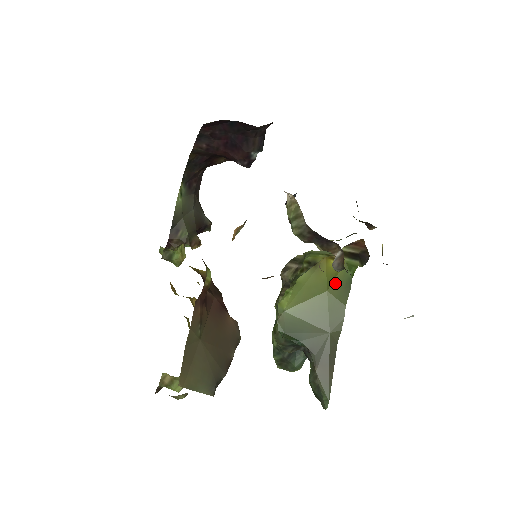
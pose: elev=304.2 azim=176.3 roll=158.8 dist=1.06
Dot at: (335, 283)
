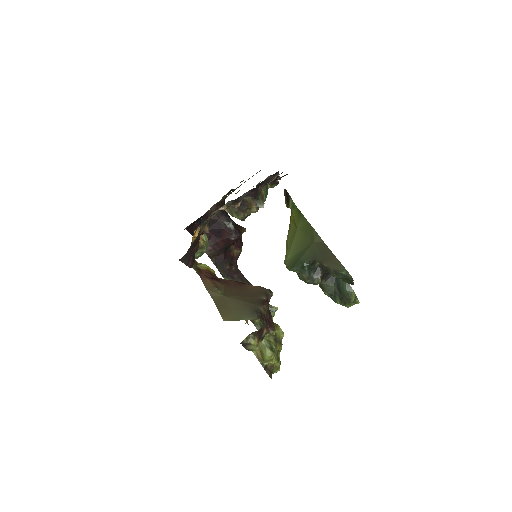
Dot at: (296, 221)
